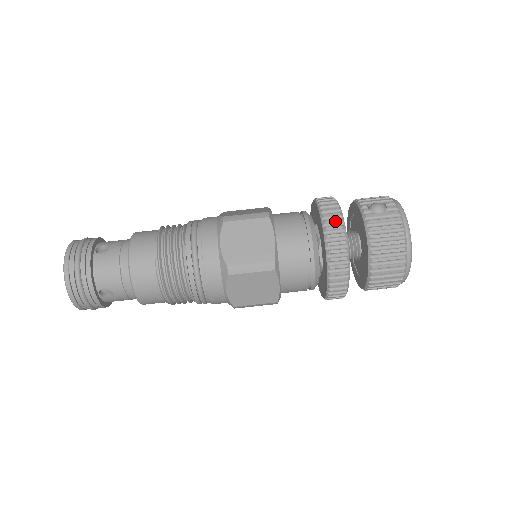
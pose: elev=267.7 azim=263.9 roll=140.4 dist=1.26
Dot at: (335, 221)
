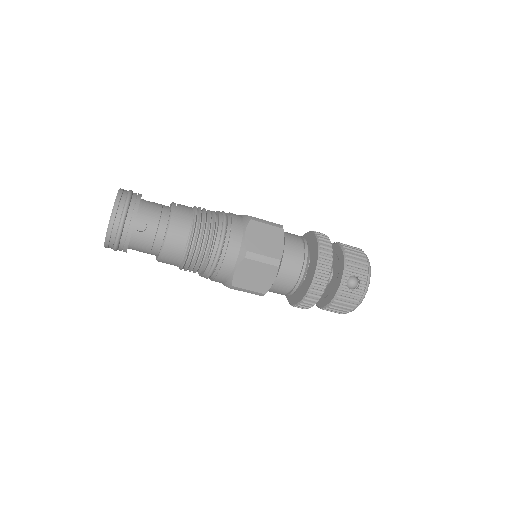
Dot at: (319, 289)
